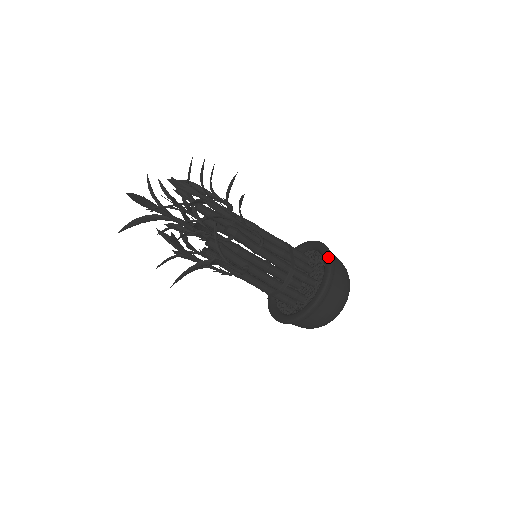
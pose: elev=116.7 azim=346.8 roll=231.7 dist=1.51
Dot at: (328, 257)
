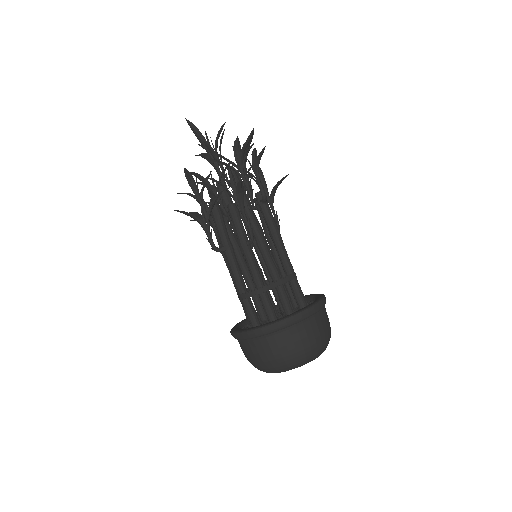
Dot at: (297, 312)
